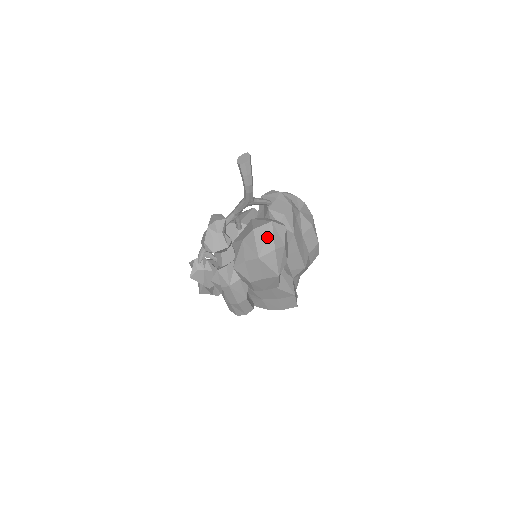
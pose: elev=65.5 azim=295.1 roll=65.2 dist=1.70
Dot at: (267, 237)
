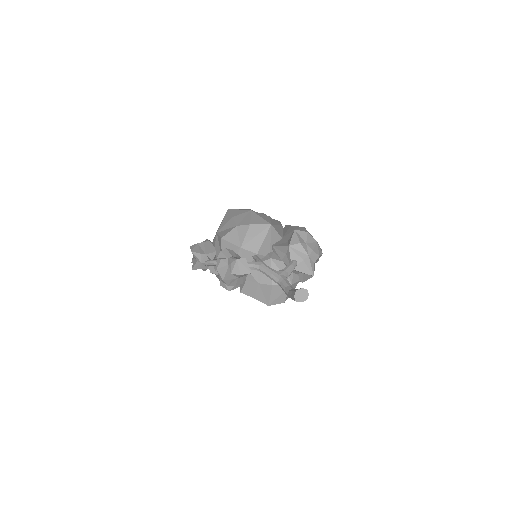
Dot at: (282, 294)
